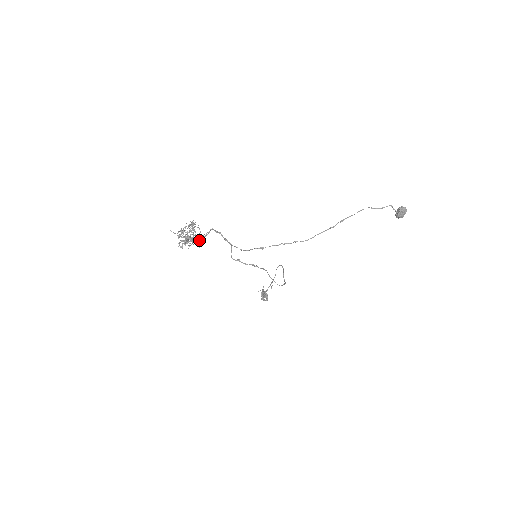
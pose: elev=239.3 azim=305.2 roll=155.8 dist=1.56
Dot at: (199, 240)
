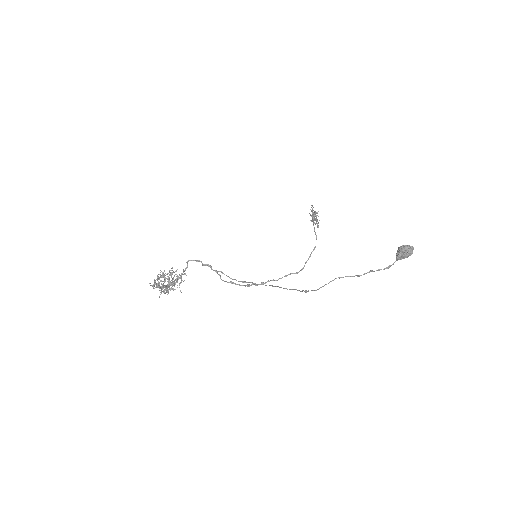
Dot at: occluded
